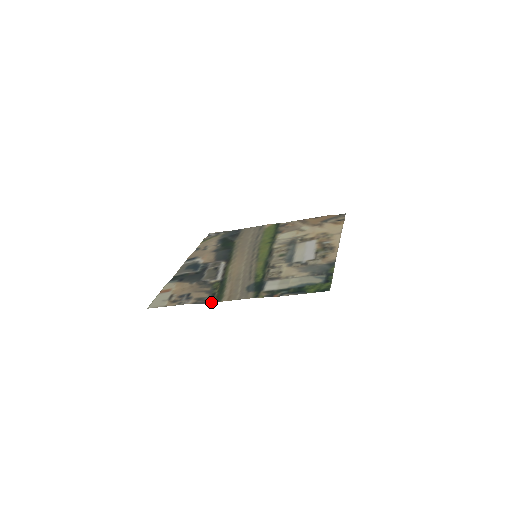
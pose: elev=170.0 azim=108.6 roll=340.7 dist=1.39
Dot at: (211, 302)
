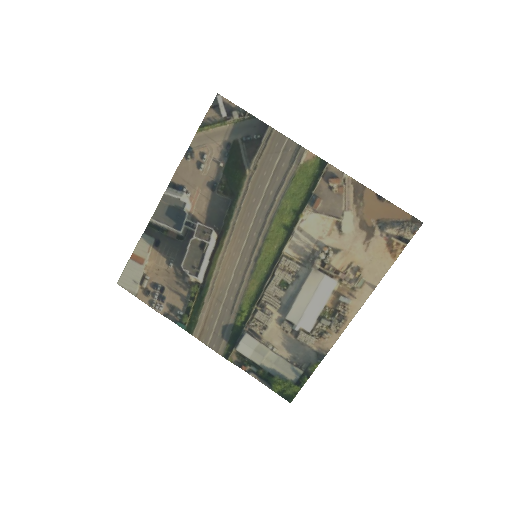
Dot at: (182, 328)
